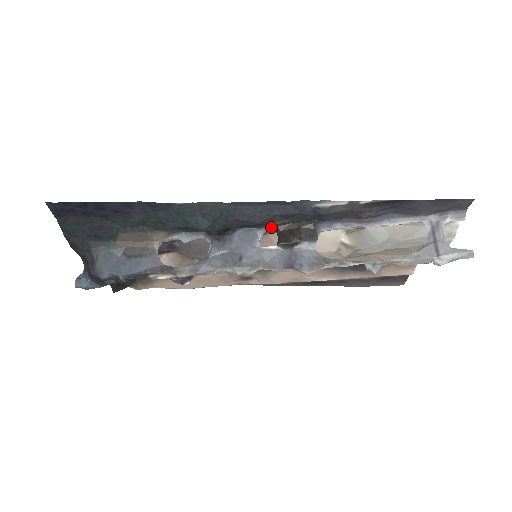
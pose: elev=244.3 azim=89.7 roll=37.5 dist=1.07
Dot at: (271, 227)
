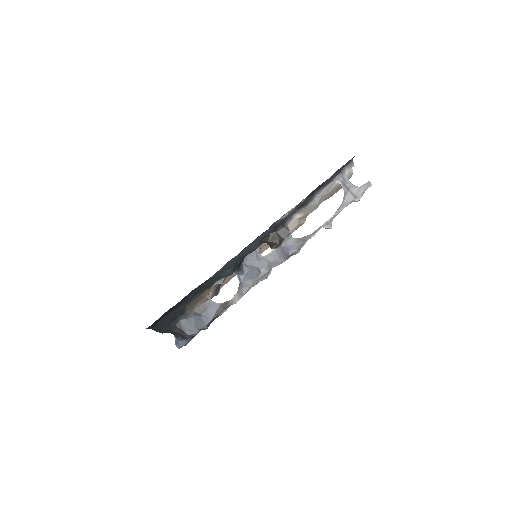
Dot at: (261, 243)
